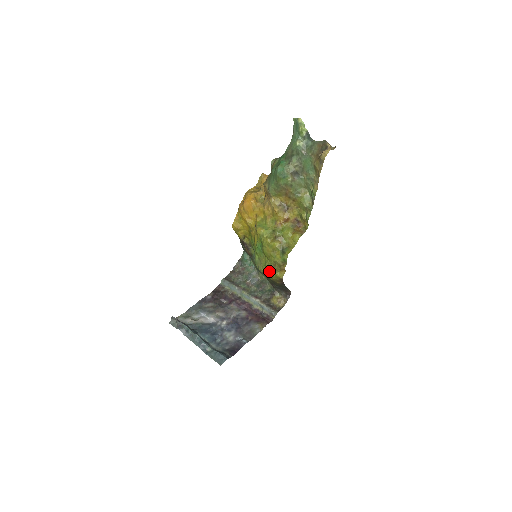
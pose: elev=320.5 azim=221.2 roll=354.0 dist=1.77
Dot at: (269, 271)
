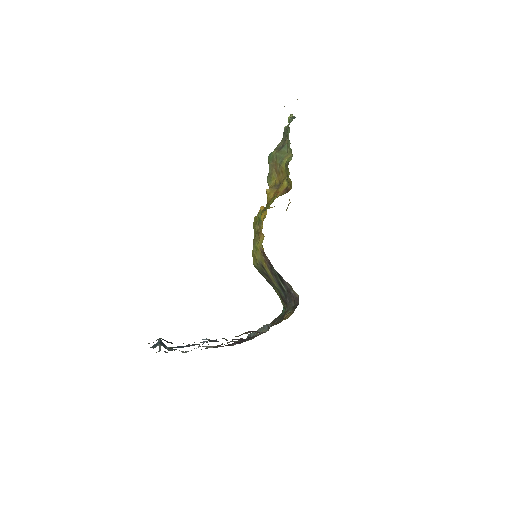
Dot at: occluded
